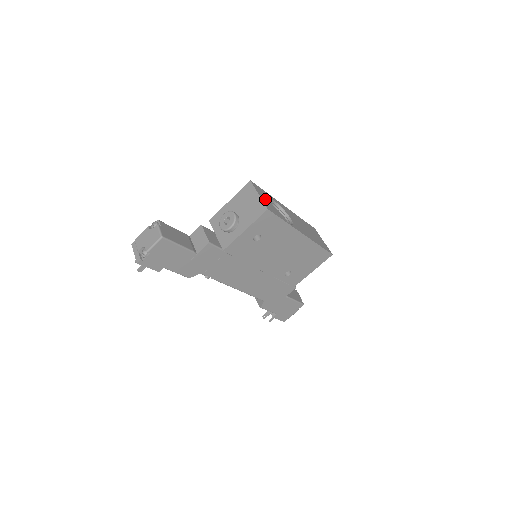
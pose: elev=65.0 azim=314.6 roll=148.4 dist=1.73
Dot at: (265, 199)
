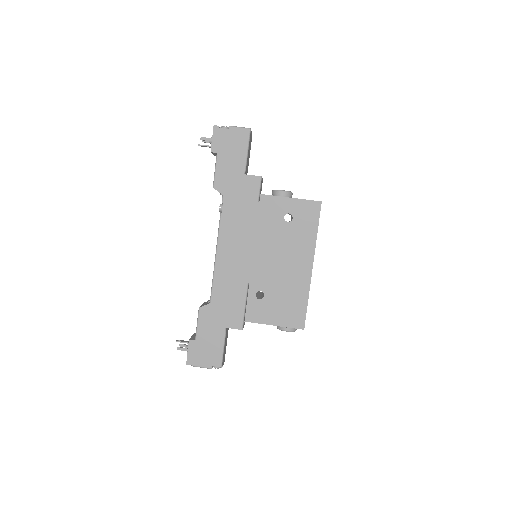
Dot at: occluded
